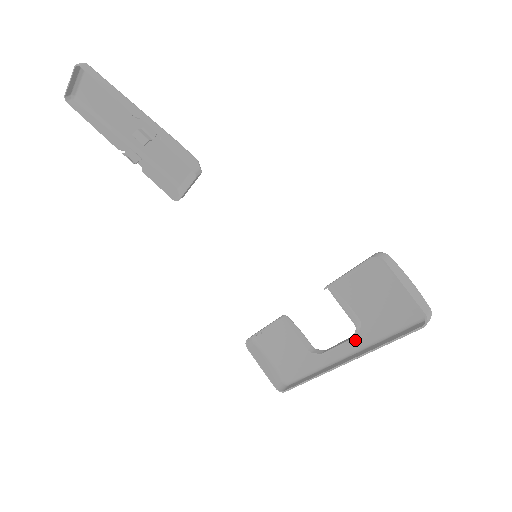
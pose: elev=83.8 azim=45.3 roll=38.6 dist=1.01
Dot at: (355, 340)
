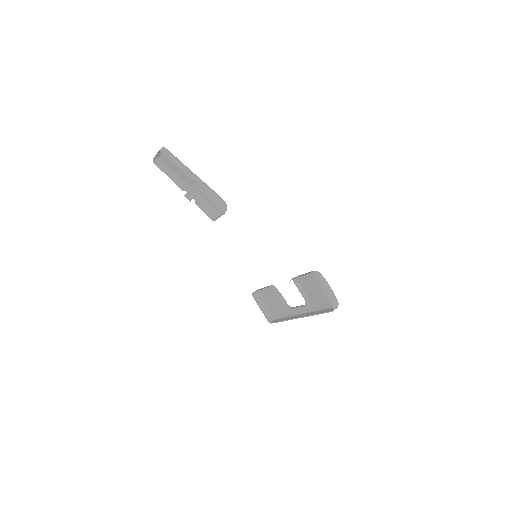
Dot at: (306, 307)
